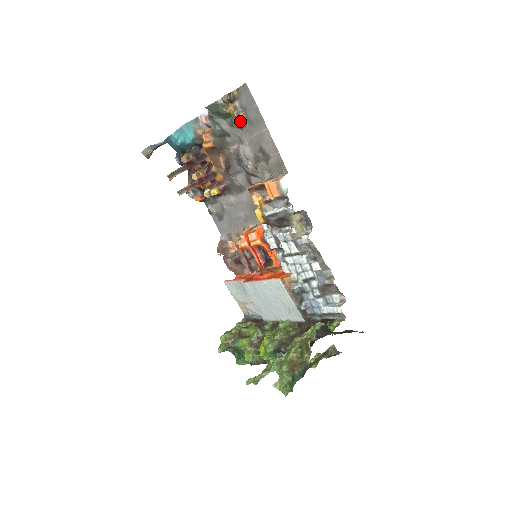
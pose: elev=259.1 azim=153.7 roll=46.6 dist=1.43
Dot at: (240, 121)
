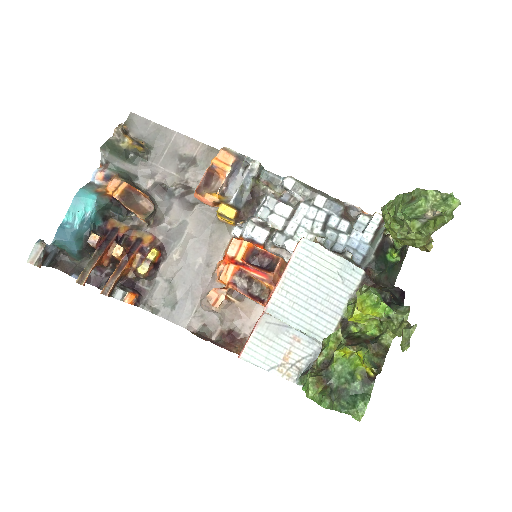
Dot at: (144, 147)
